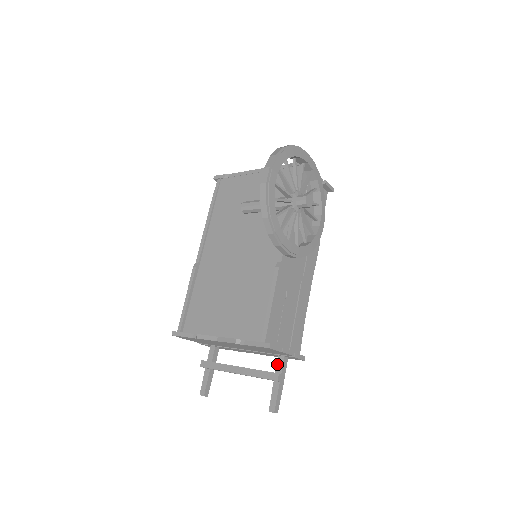
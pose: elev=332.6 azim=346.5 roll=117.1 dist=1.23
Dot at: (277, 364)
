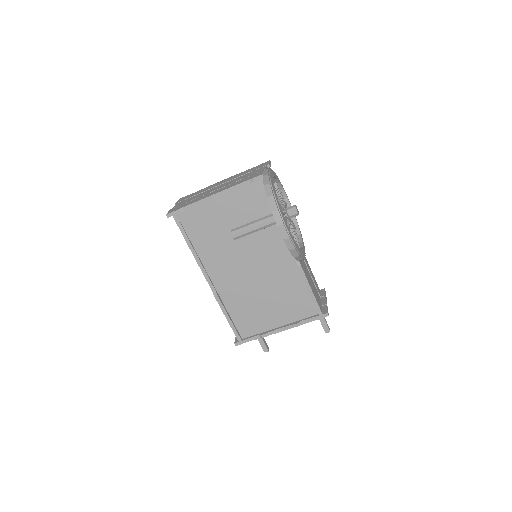
Dot at: occluded
